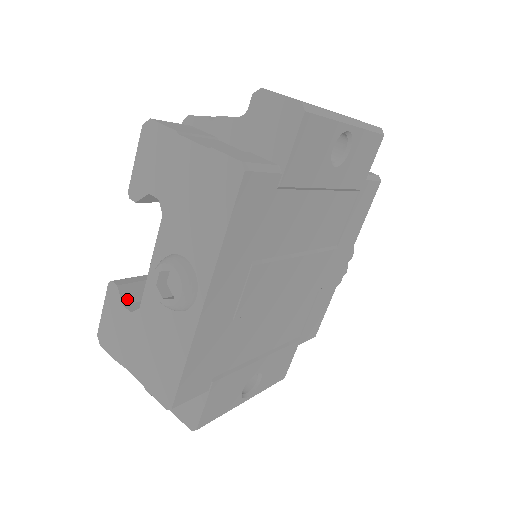
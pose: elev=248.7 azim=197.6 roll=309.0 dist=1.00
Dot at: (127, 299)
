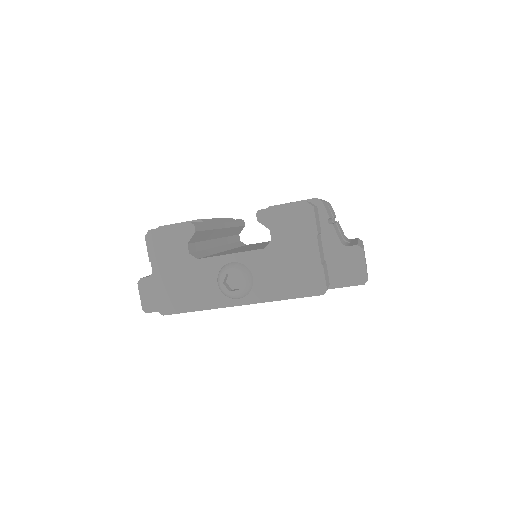
Dot at: (191, 240)
